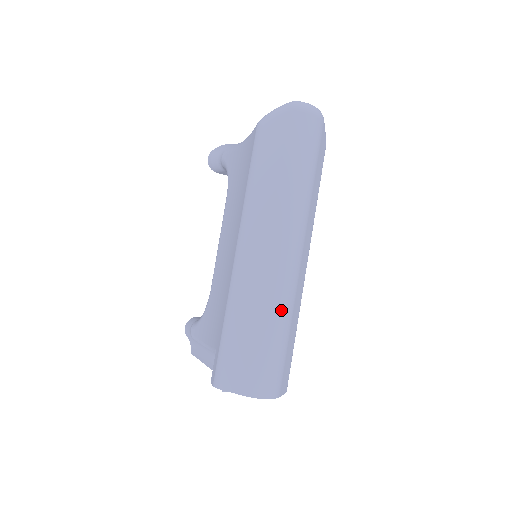
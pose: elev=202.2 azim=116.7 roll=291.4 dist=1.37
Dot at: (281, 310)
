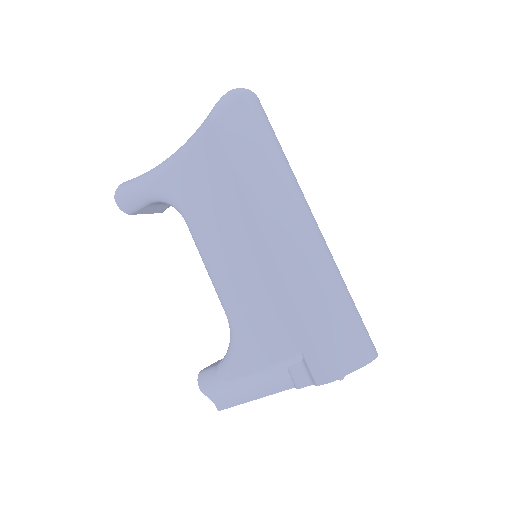
Dot at: (338, 273)
